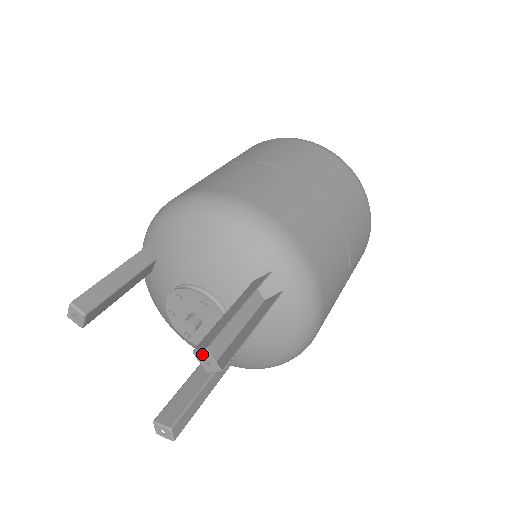
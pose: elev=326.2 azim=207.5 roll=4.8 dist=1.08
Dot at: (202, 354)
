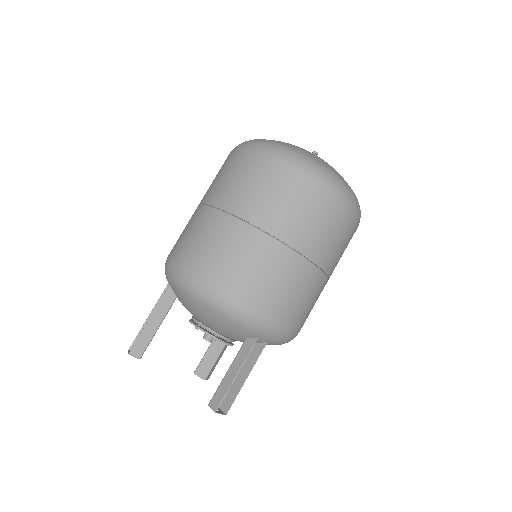
Dot at: (213, 410)
